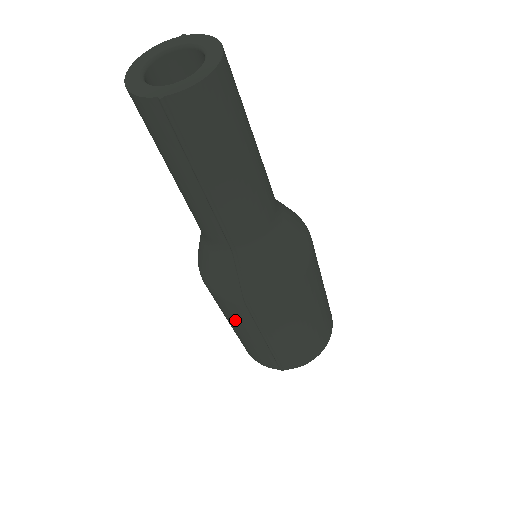
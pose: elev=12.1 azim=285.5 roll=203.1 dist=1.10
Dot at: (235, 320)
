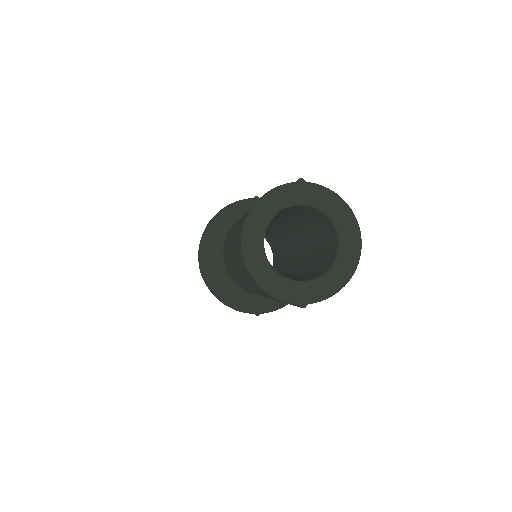
Dot at: occluded
